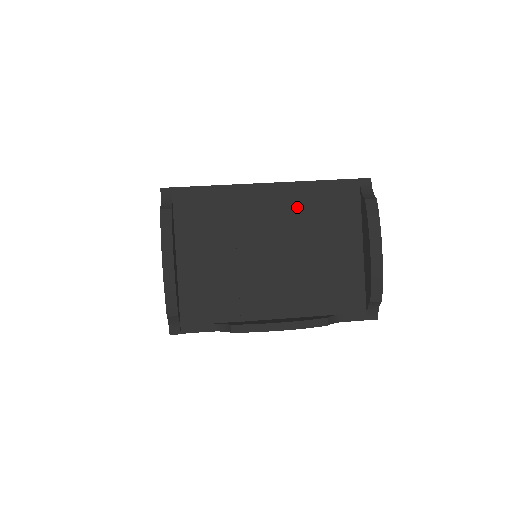
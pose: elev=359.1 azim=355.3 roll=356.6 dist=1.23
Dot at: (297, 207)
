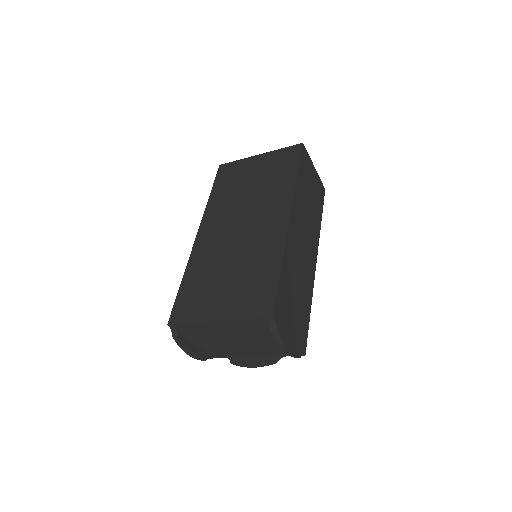
Dot at: (238, 327)
